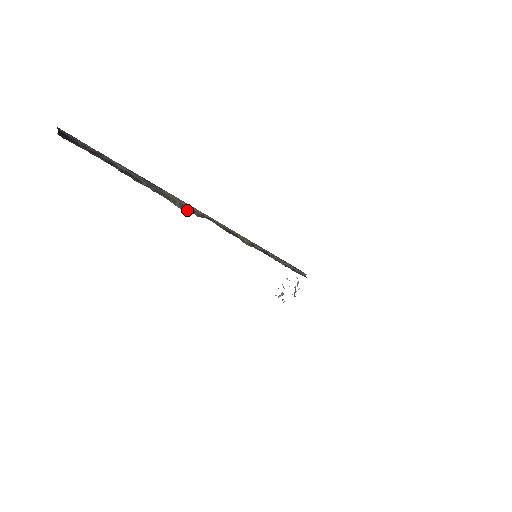
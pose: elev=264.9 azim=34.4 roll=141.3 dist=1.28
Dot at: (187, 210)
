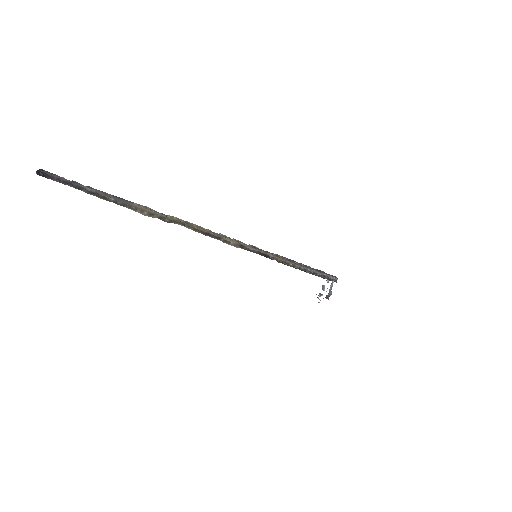
Dot at: (154, 217)
